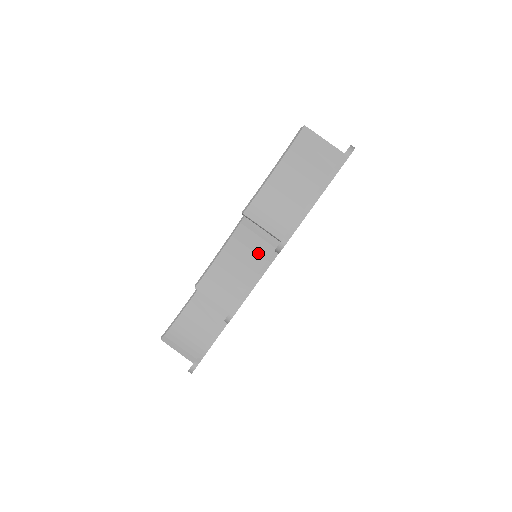
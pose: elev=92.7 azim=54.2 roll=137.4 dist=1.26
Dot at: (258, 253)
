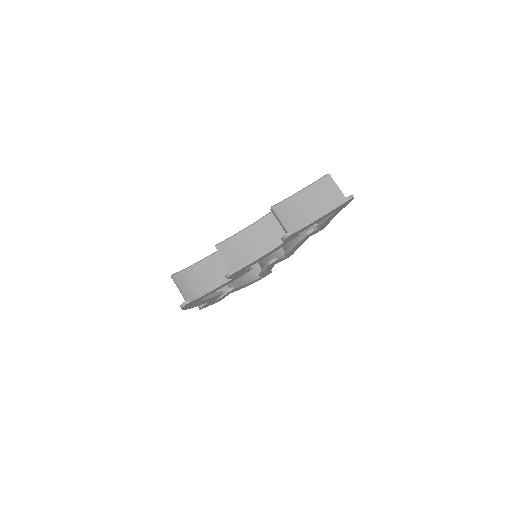
Dot at: (267, 241)
